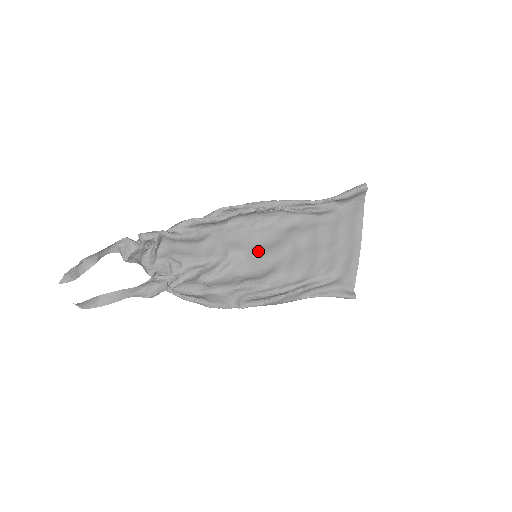
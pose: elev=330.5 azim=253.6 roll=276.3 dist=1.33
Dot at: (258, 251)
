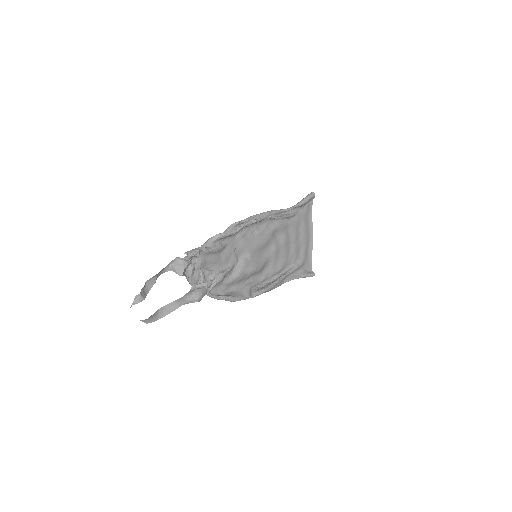
Dot at: (256, 252)
